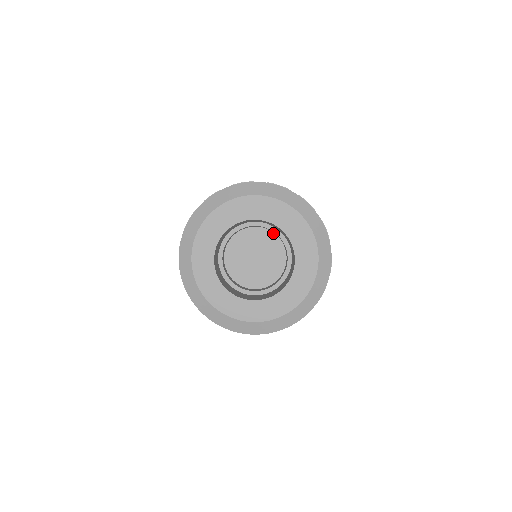
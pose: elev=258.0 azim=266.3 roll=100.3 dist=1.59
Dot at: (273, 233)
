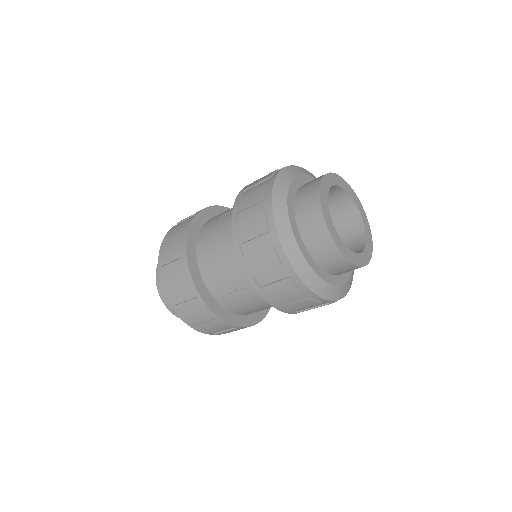
Dot at: occluded
